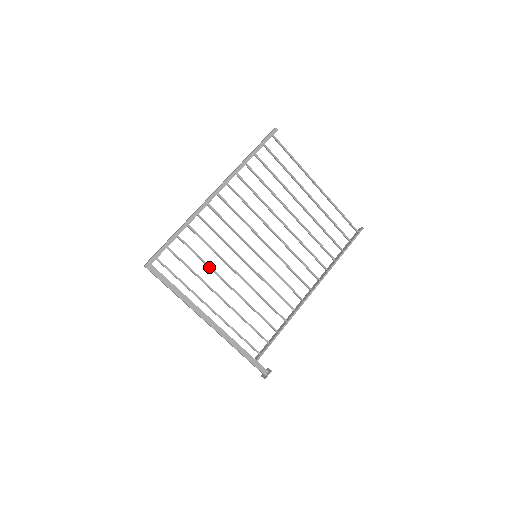
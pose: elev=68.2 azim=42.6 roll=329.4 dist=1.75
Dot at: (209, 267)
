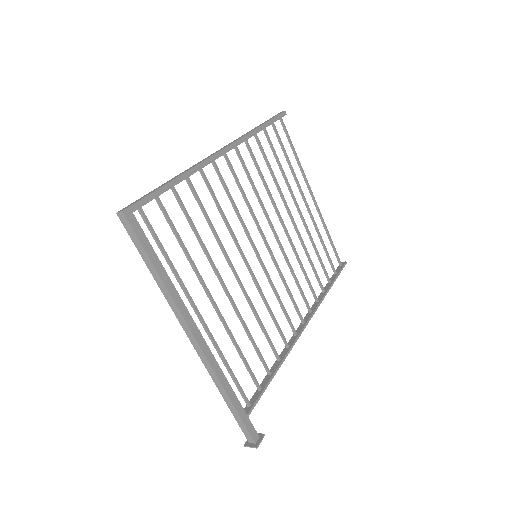
Dot at: (205, 250)
